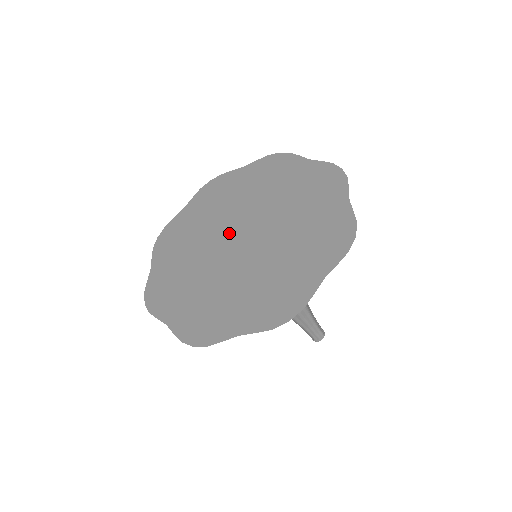
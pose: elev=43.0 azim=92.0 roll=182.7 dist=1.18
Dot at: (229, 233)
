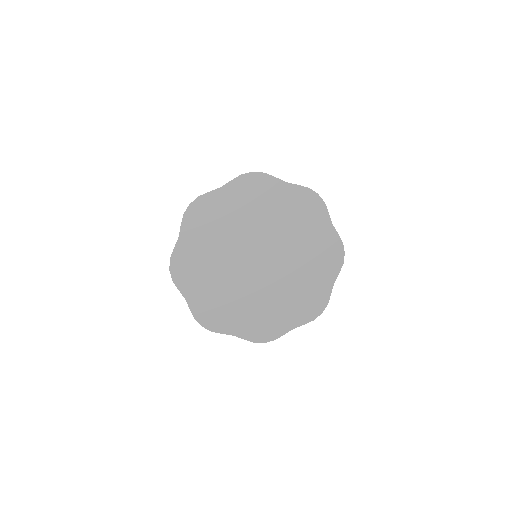
Dot at: (252, 250)
